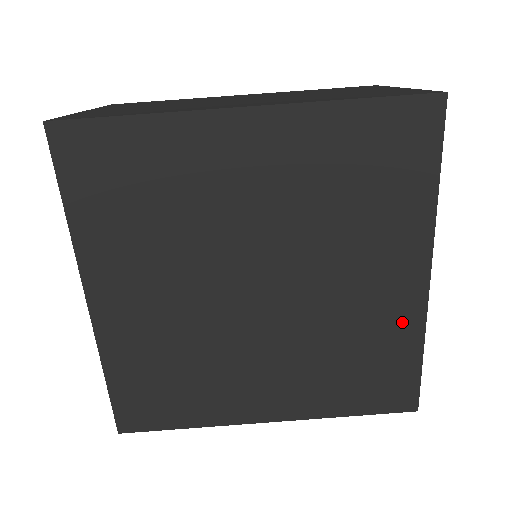
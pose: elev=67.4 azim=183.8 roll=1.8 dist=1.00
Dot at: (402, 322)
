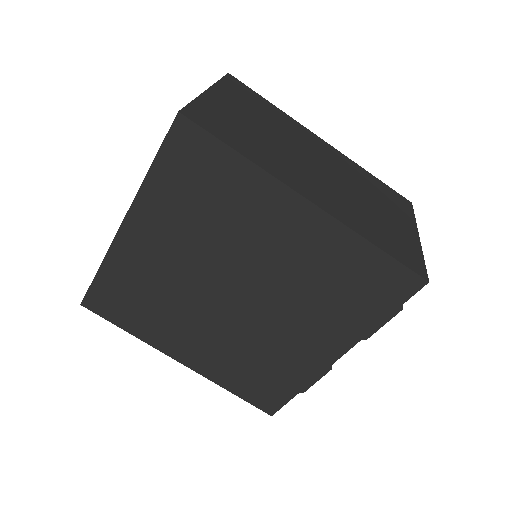
Dot at: (333, 241)
